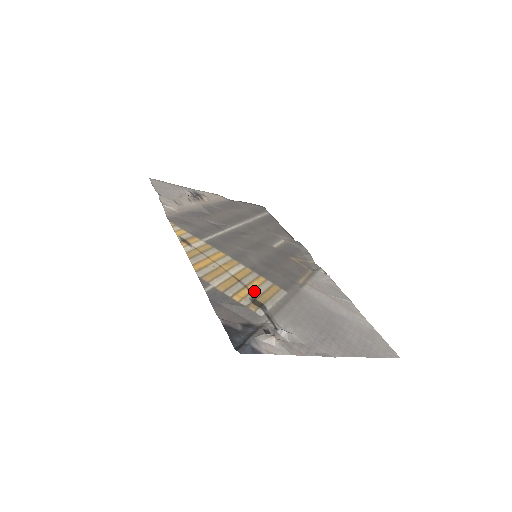
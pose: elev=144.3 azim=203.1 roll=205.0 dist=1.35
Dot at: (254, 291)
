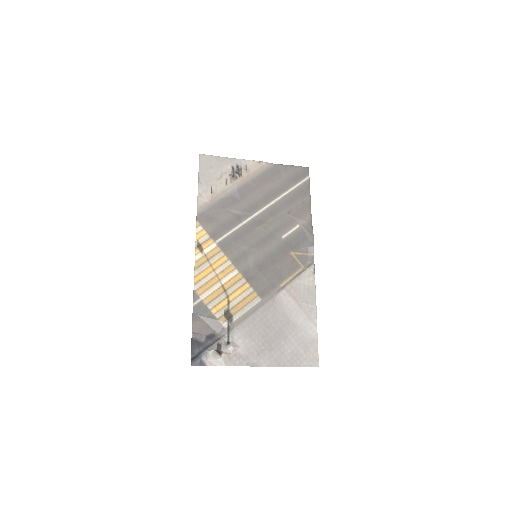
Dot at: (232, 301)
